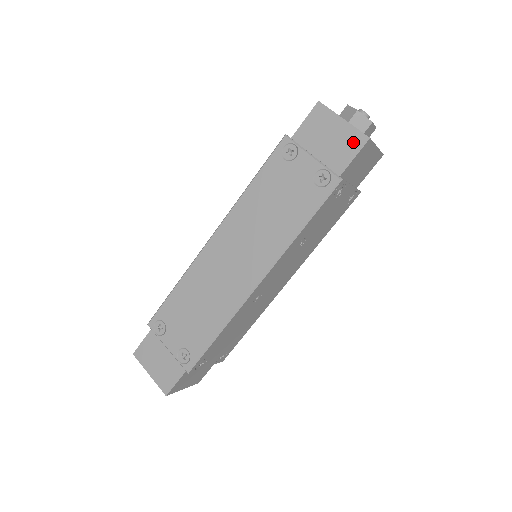
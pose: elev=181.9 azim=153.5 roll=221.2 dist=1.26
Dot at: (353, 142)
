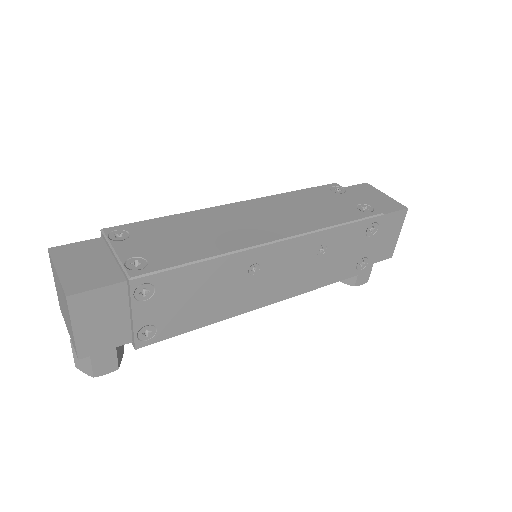
Dot at: (393, 205)
